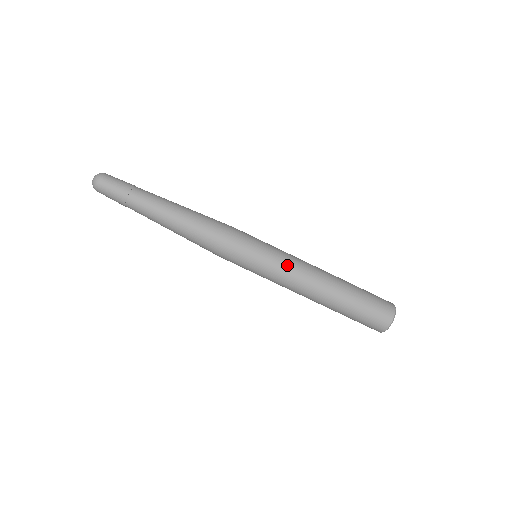
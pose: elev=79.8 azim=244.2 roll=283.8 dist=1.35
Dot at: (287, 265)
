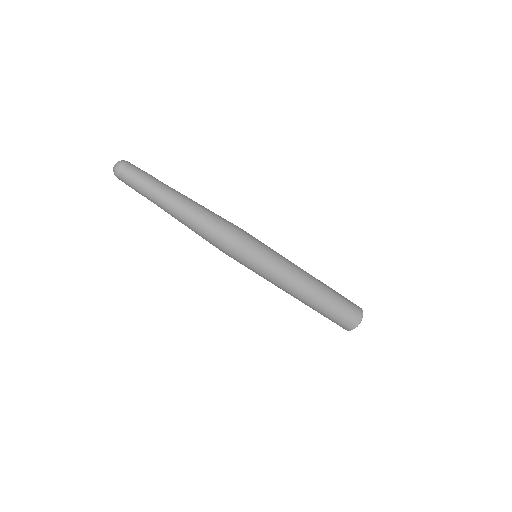
Dot at: (277, 279)
